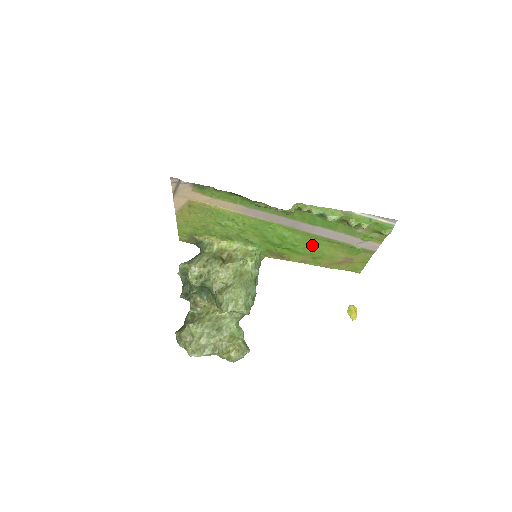
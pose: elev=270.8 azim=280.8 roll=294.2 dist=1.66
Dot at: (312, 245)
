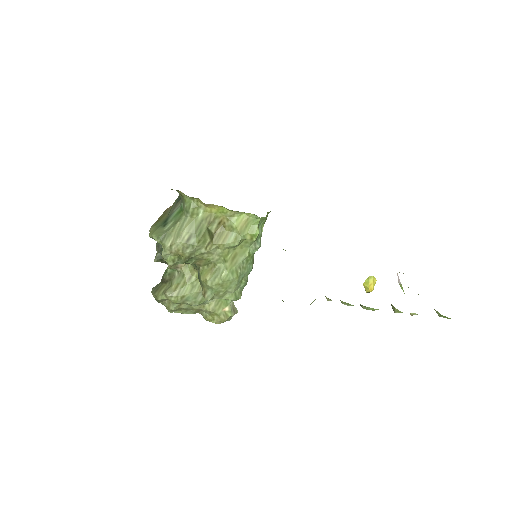
Dot at: occluded
